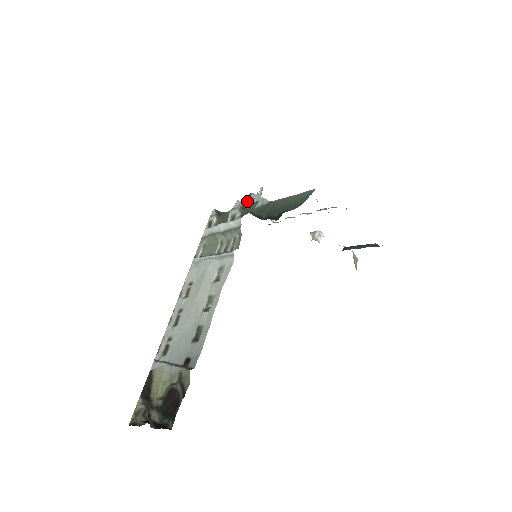
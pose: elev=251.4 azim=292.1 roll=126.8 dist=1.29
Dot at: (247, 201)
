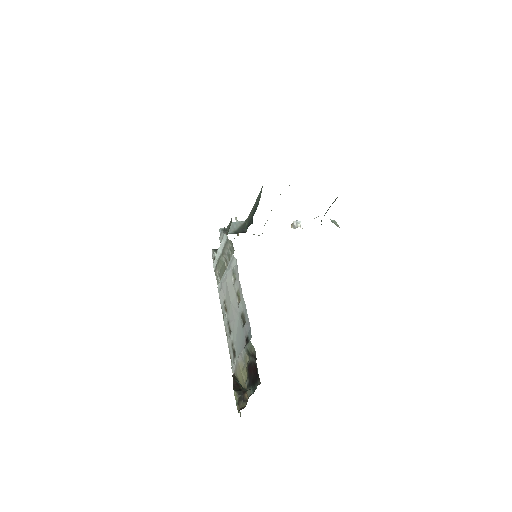
Dot at: (229, 229)
